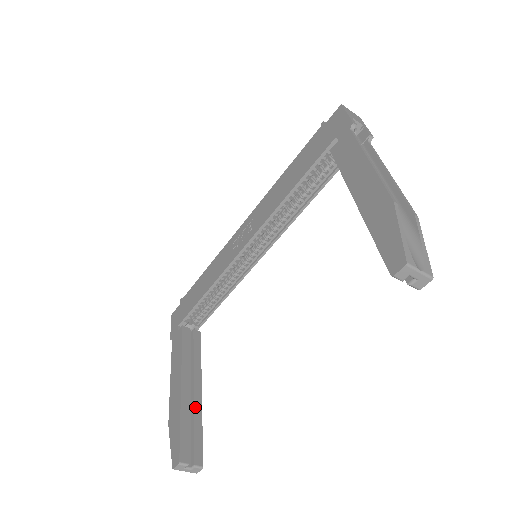
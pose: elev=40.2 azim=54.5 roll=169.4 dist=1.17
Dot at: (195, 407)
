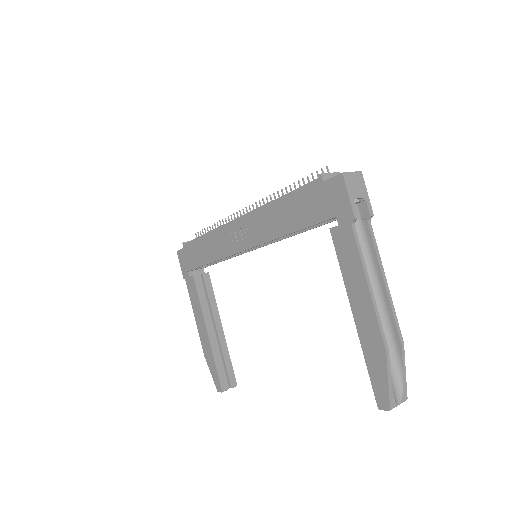
Dot at: (222, 345)
